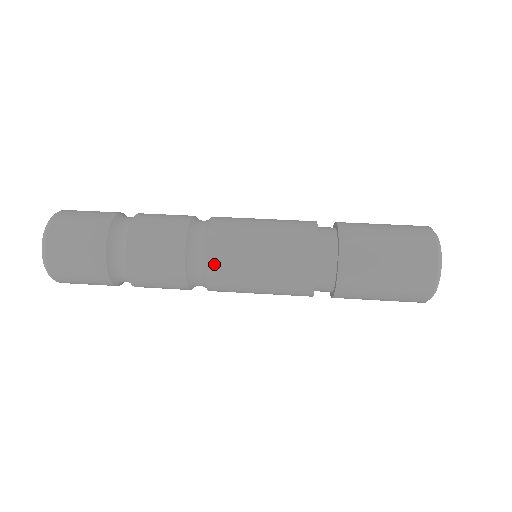
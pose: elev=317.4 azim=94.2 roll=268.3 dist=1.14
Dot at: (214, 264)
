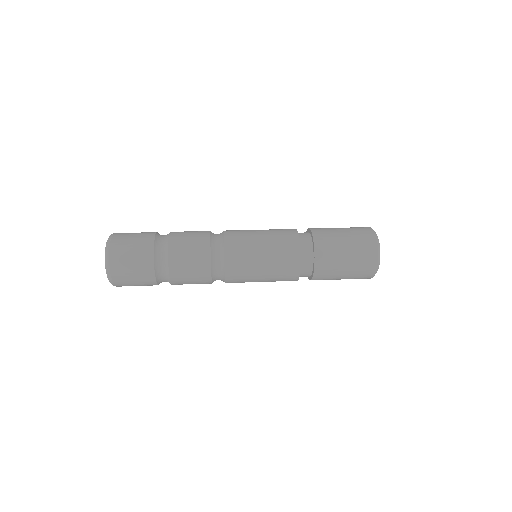
Dot at: (230, 234)
